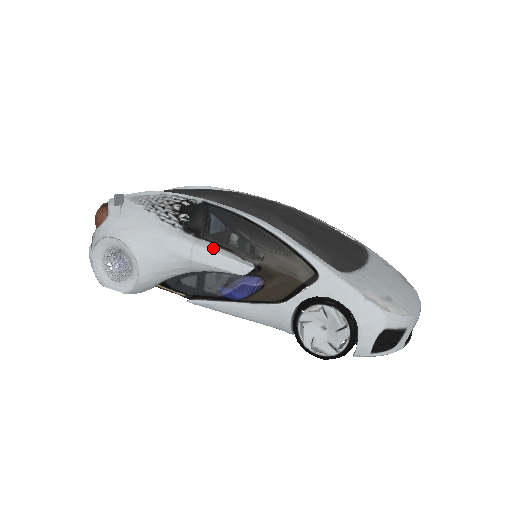
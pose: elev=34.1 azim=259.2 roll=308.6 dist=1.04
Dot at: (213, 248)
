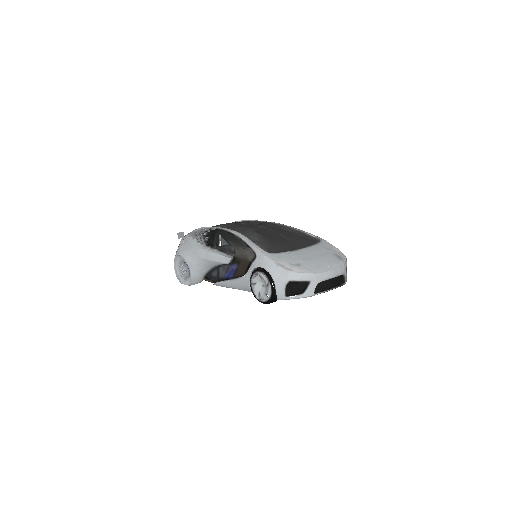
Dot at: (216, 252)
